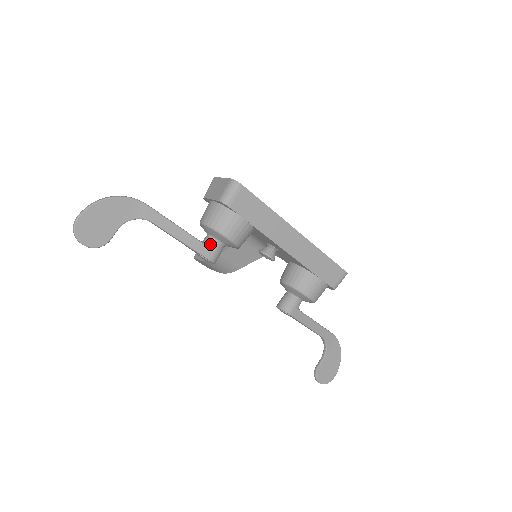
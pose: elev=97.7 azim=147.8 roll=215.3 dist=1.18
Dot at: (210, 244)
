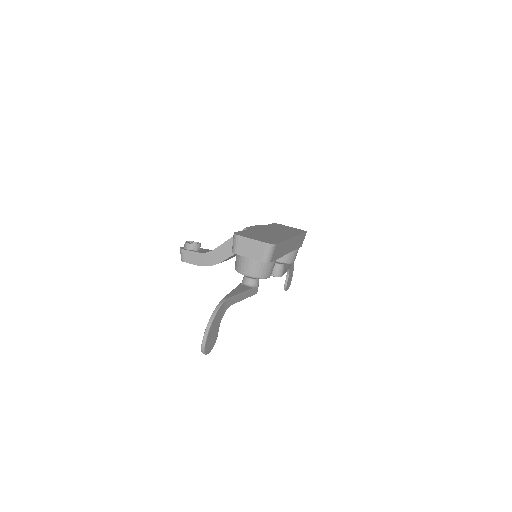
Dot at: (255, 285)
